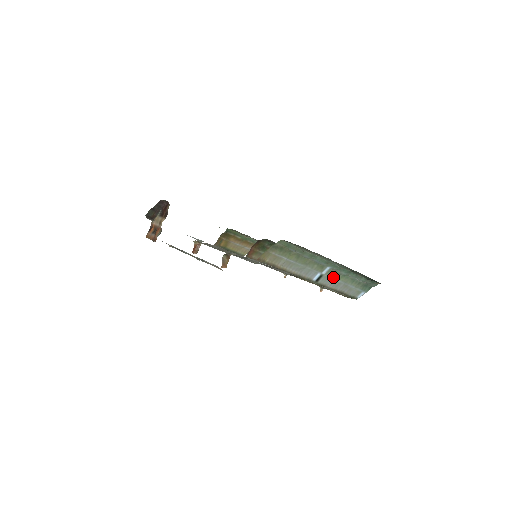
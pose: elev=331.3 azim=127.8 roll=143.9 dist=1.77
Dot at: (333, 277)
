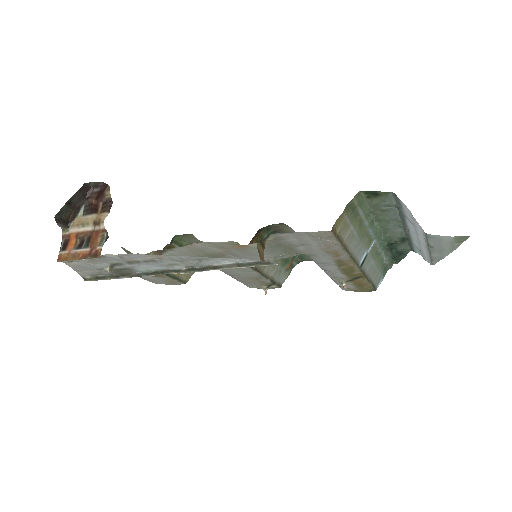
Dot at: (372, 257)
